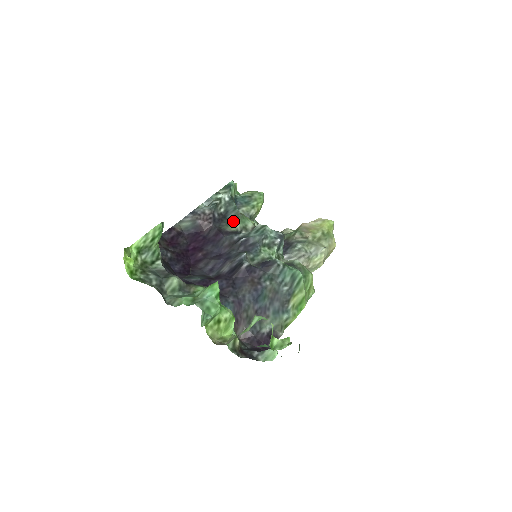
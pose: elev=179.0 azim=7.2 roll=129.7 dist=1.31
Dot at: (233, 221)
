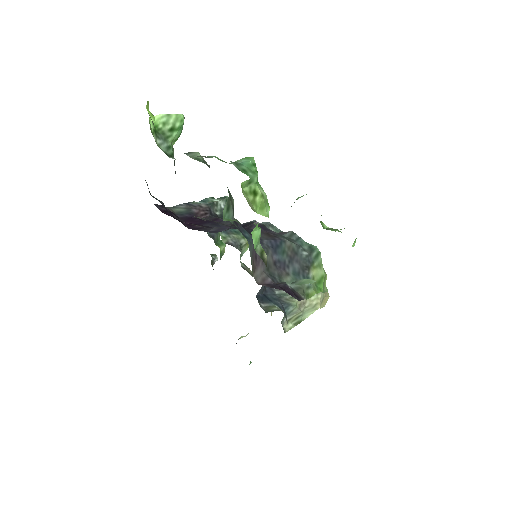
Dot at: occluded
